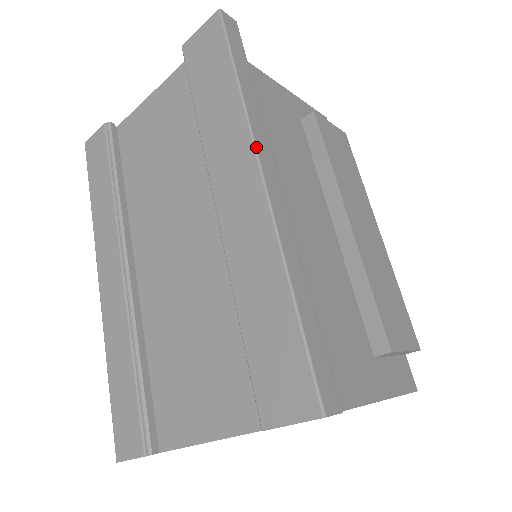
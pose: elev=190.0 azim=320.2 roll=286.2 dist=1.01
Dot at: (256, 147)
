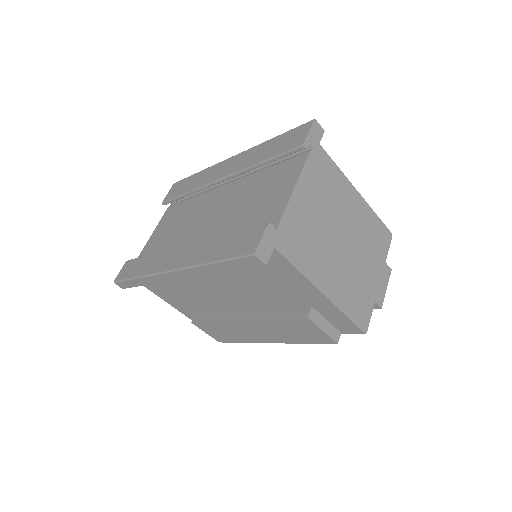
Dot at: (222, 161)
